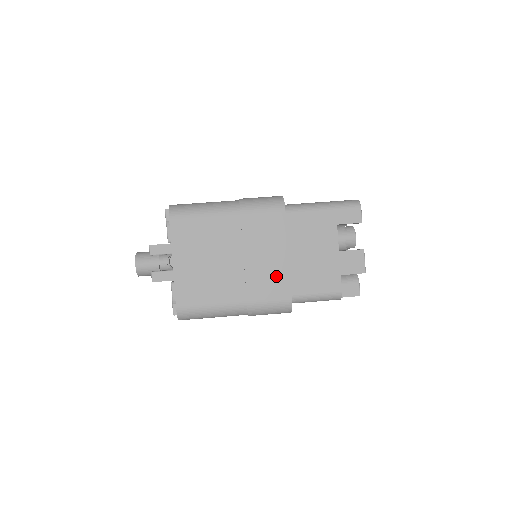
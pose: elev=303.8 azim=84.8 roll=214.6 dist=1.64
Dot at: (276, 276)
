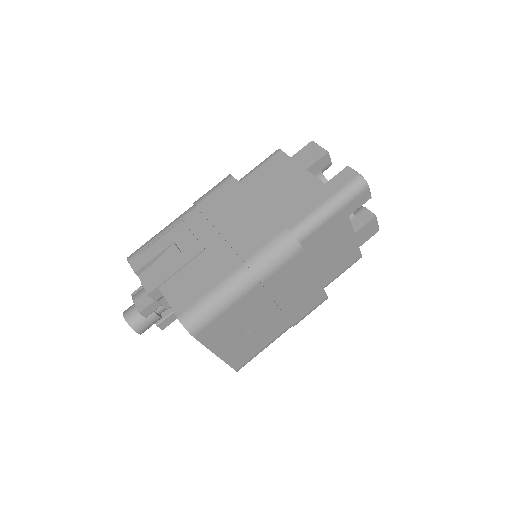
Dot at: (310, 295)
